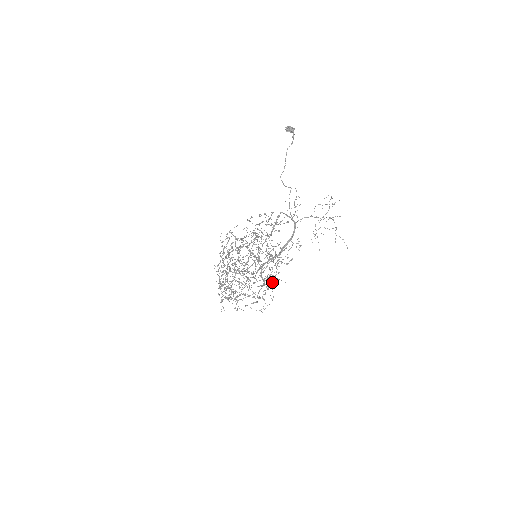
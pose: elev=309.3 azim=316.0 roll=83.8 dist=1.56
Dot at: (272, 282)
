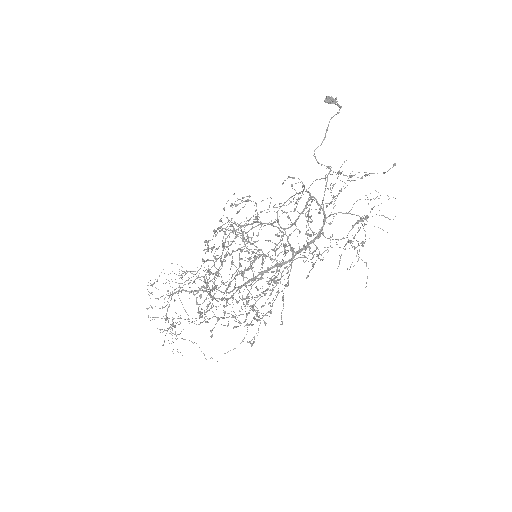
Dot at: (269, 303)
